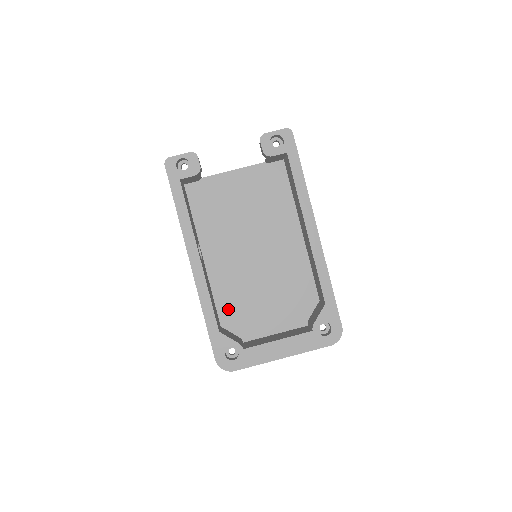
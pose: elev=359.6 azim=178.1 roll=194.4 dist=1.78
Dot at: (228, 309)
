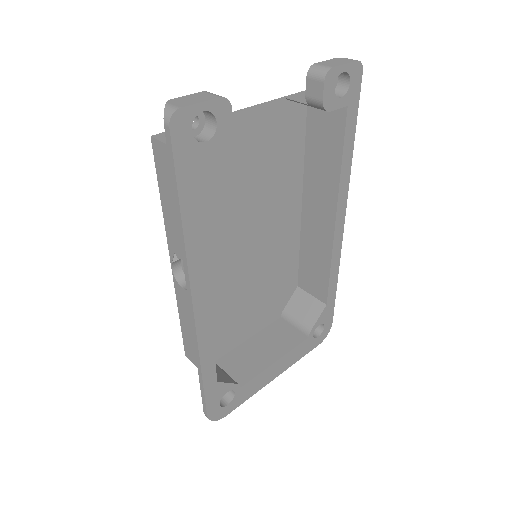
Dot at: occluded
